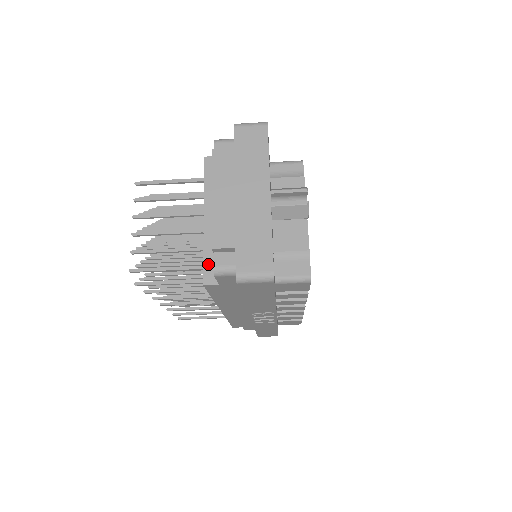
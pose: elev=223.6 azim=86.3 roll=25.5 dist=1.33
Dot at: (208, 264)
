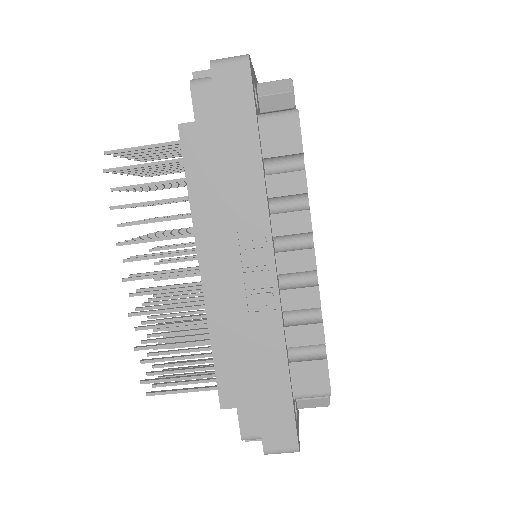
Dot at: occluded
